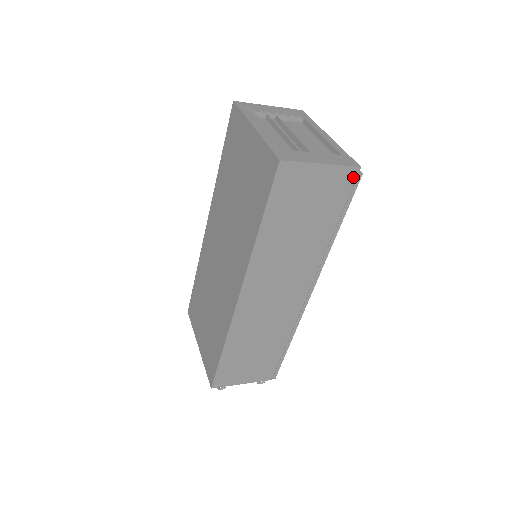
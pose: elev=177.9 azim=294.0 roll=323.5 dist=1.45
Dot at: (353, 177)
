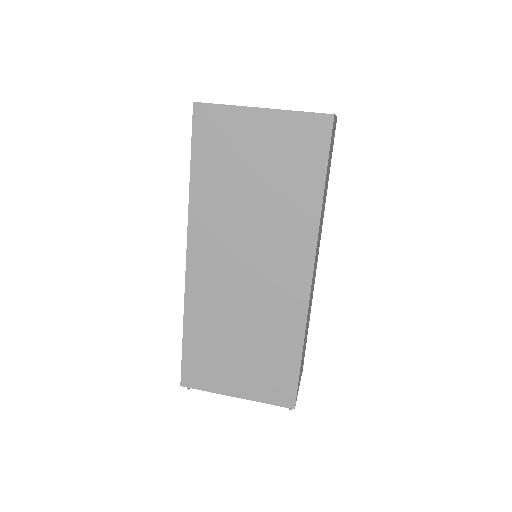
Dot at: (335, 127)
